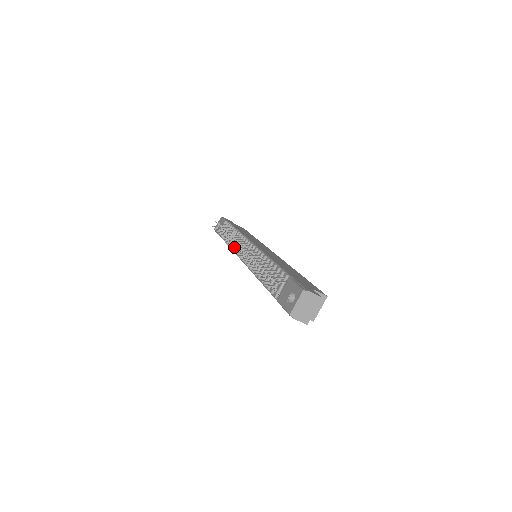
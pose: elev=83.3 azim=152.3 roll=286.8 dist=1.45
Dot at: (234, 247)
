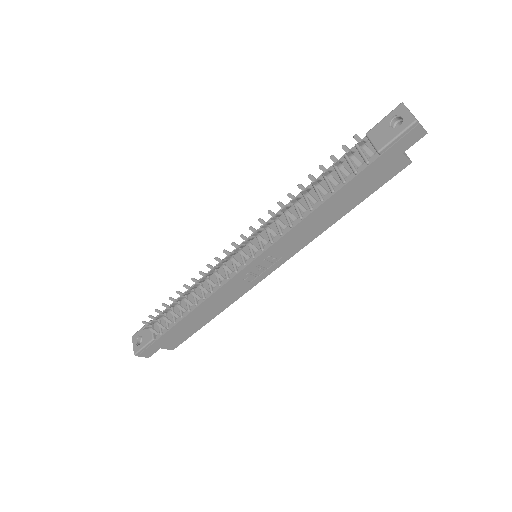
Dot at: (213, 286)
